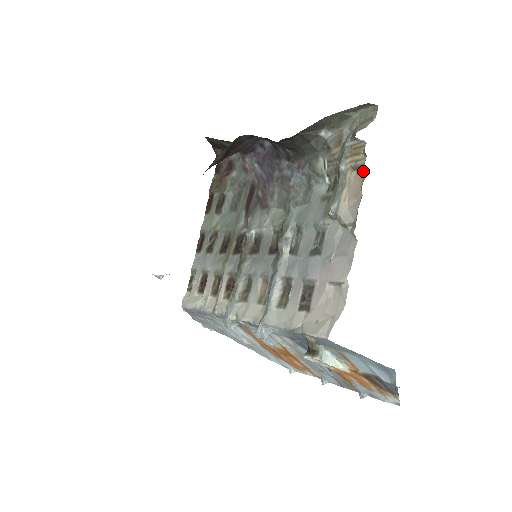
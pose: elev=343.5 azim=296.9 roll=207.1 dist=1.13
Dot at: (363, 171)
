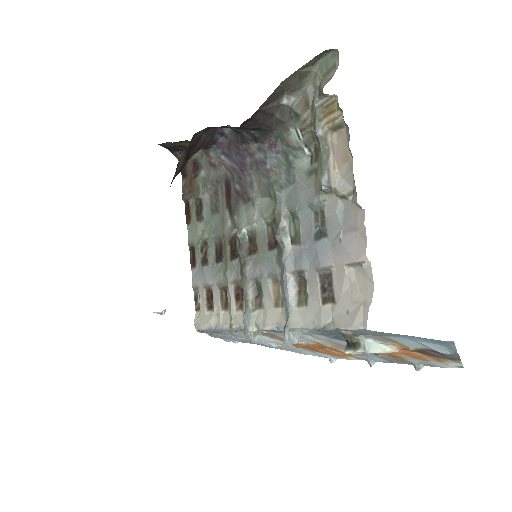
Dot at: (344, 129)
